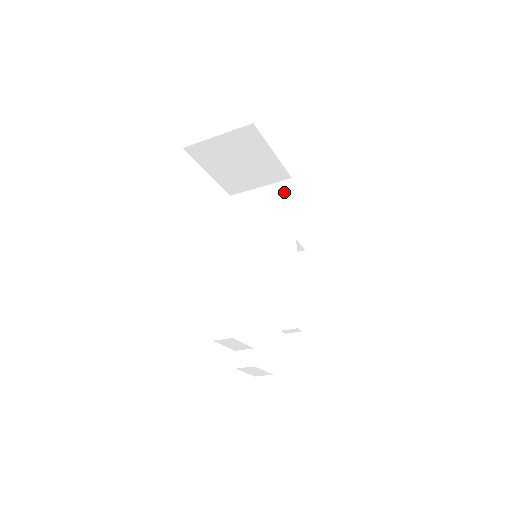
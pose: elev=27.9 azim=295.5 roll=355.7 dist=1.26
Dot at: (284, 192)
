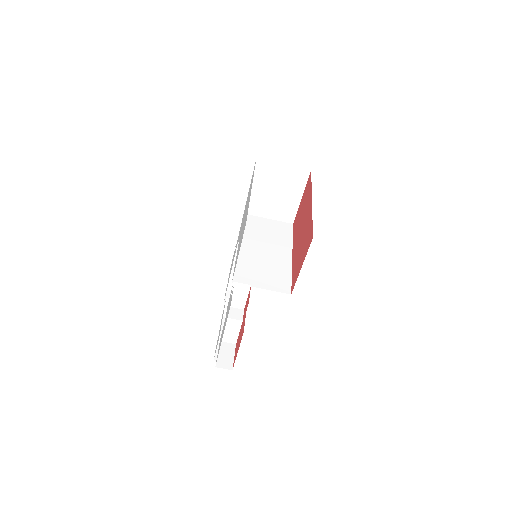
Dot at: (287, 229)
